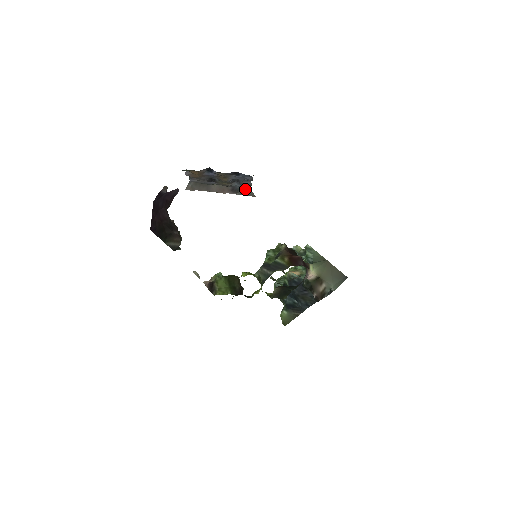
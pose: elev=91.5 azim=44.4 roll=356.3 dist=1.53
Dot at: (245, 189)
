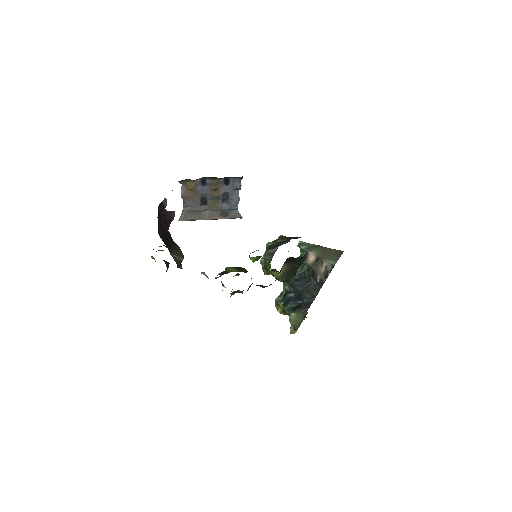
Dot at: (233, 211)
